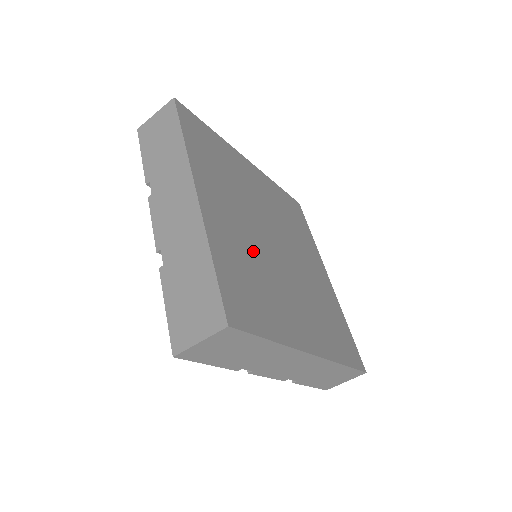
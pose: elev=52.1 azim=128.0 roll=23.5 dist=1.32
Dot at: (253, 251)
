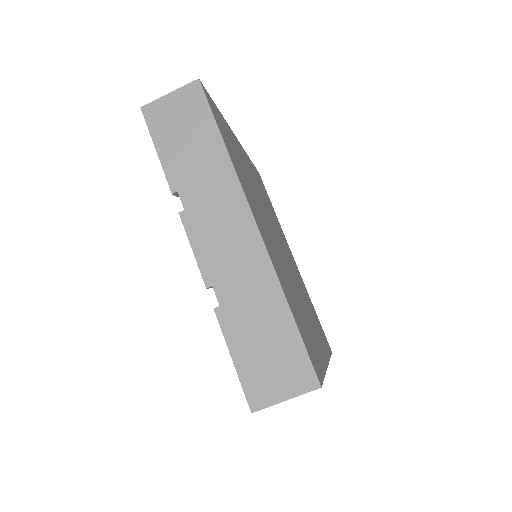
Dot at: (285, 272)
